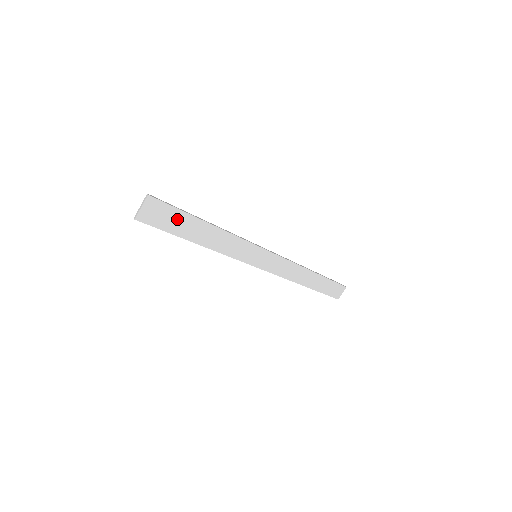
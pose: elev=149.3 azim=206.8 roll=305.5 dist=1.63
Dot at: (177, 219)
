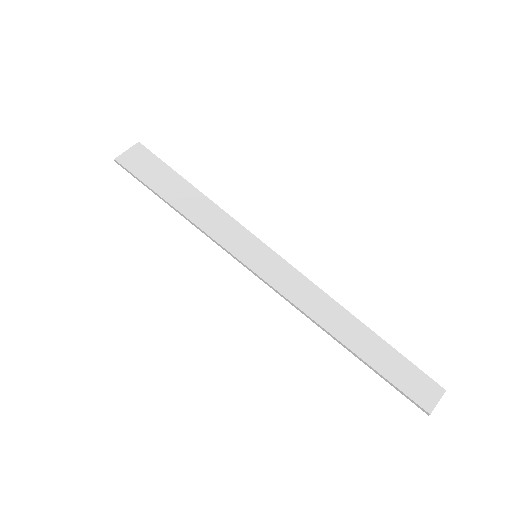
Dot at: (160, 173)
